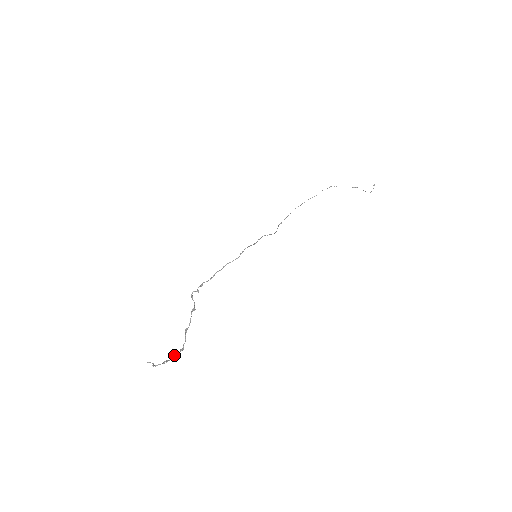
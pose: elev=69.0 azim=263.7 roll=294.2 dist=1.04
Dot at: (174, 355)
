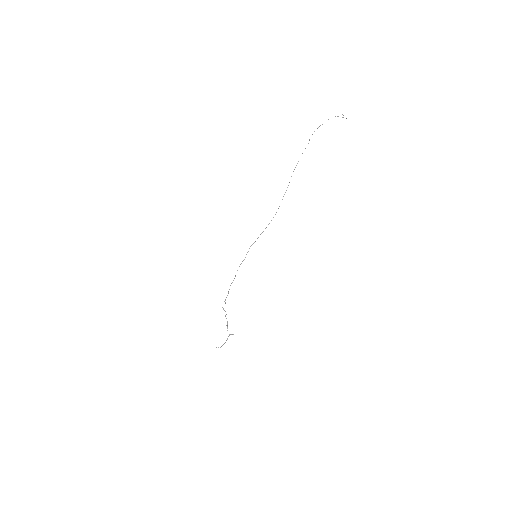
Dot at: (227, 339)
